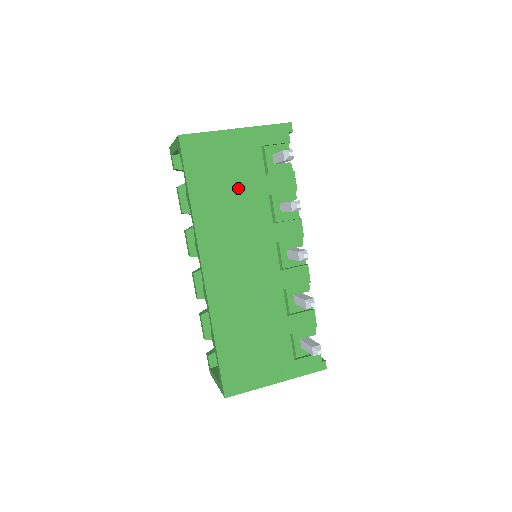
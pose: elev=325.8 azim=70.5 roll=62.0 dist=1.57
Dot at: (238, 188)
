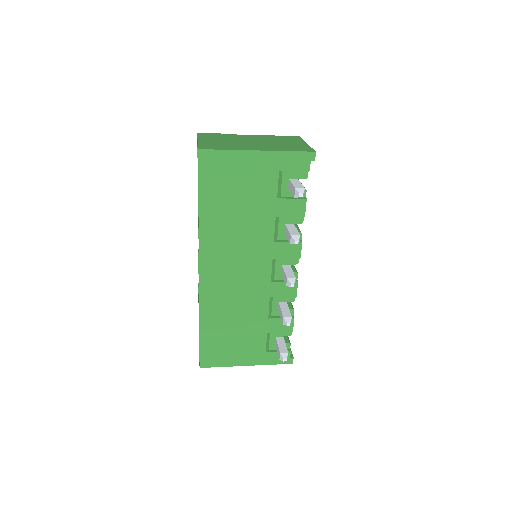
Dot at: (247, 206)
